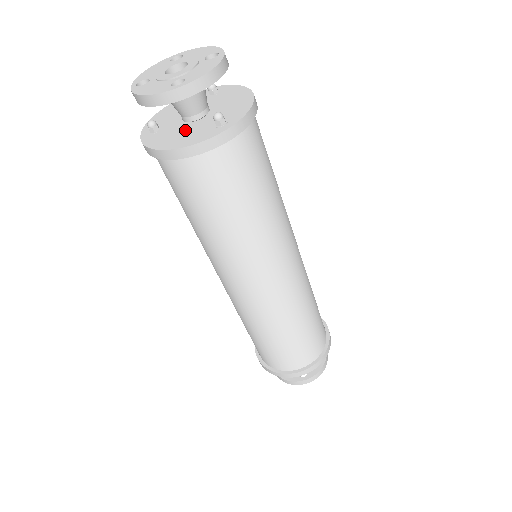
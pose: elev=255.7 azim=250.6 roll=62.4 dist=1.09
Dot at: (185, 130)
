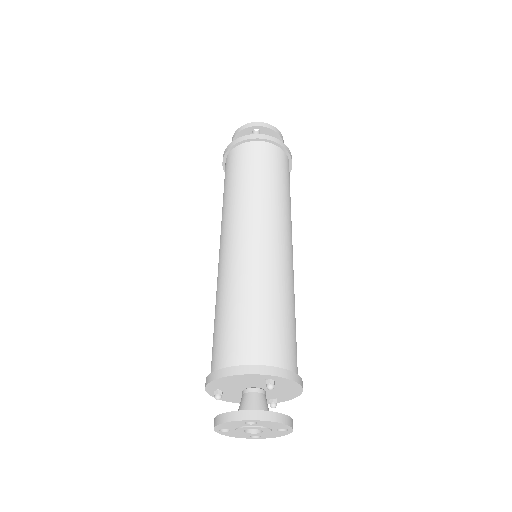
Dot at: occluded
